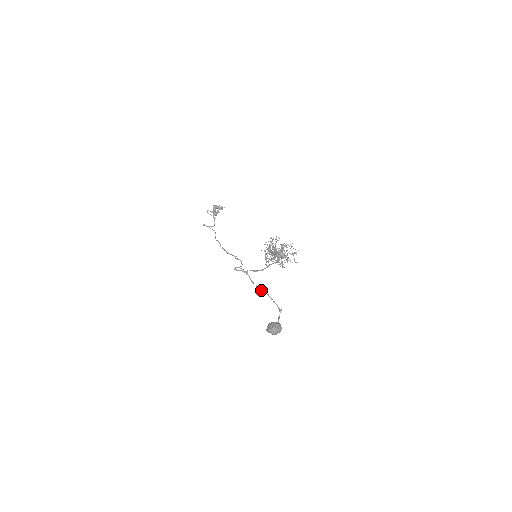
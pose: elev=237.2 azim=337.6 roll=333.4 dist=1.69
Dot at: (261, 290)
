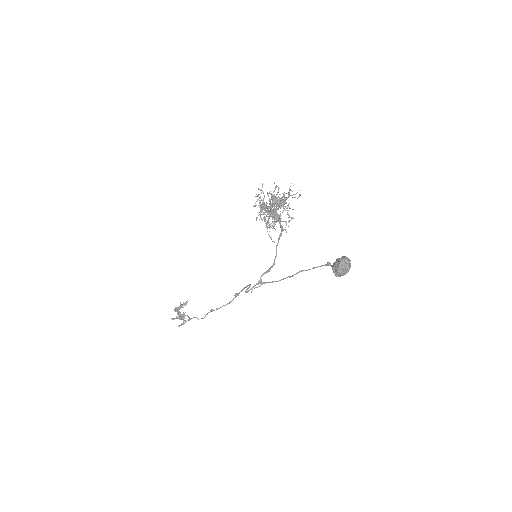
Dot at: (291, 276)
